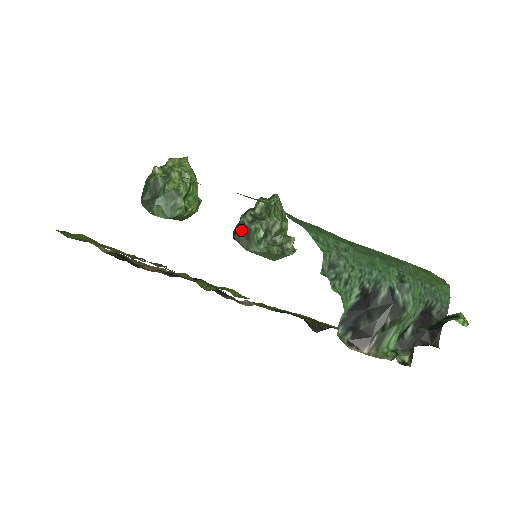
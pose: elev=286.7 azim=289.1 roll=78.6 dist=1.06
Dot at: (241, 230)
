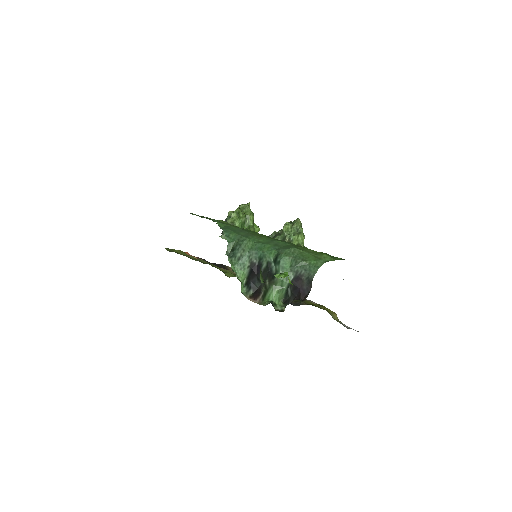
Dot at: occluded
